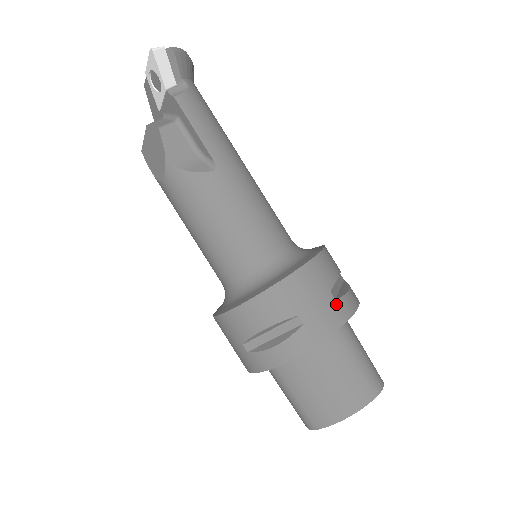
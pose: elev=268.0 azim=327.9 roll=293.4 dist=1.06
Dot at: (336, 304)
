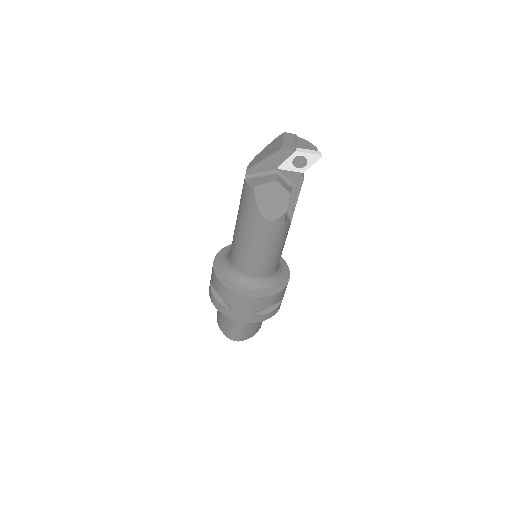
Dot at: occluded
